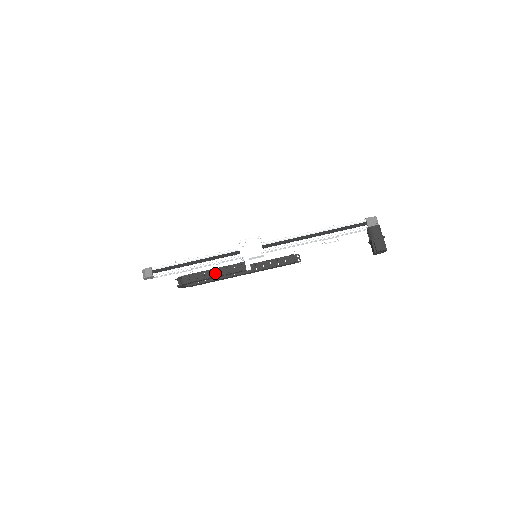
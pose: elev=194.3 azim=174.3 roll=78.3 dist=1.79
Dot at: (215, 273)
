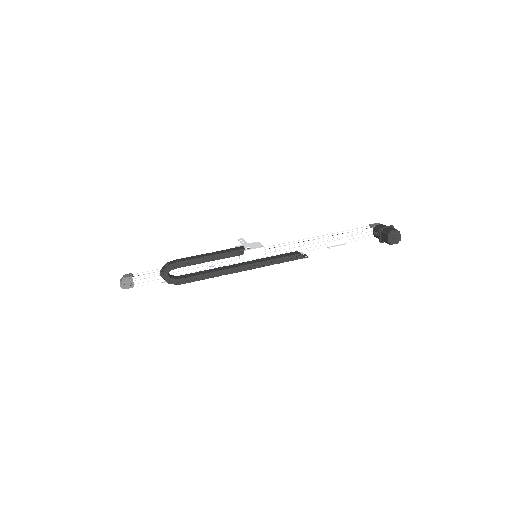
Dot at: (208, 254)
